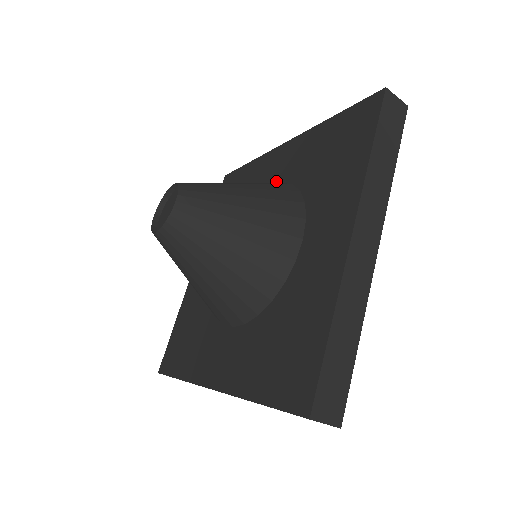
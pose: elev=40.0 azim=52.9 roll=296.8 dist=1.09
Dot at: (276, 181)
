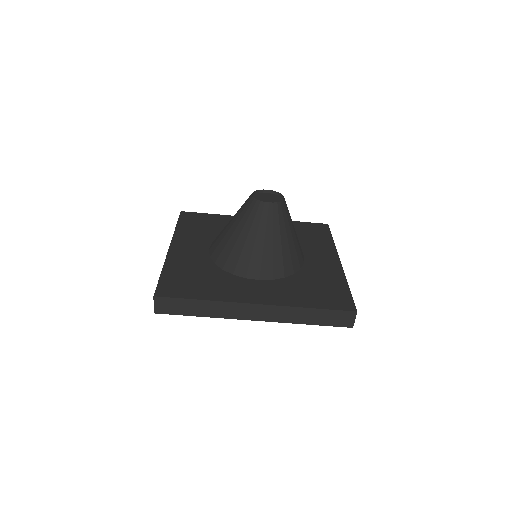
Dot at: occluded
